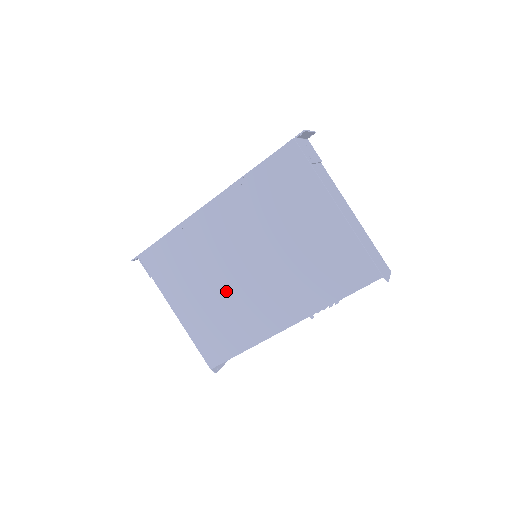
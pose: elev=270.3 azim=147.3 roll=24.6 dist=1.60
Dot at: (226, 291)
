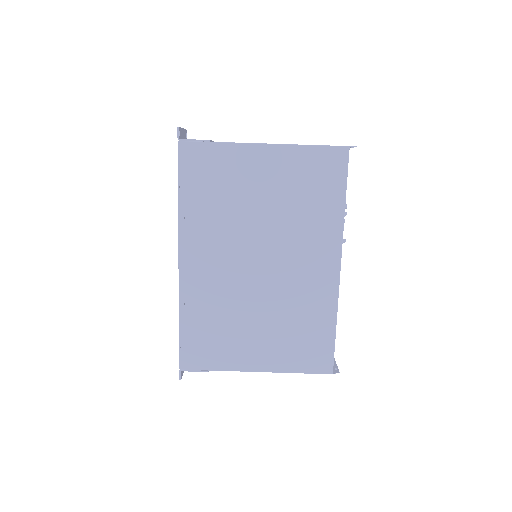
Dot at: (269, 303)
